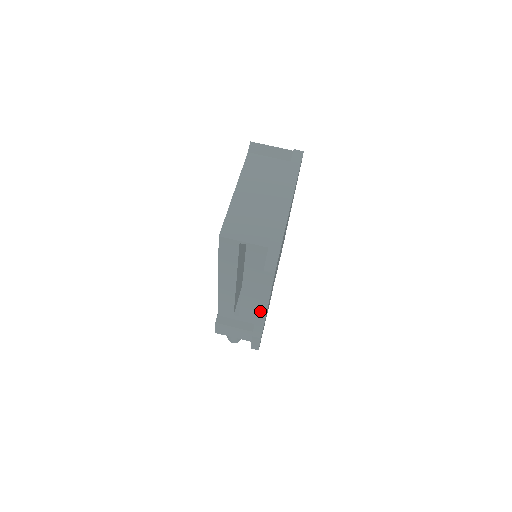
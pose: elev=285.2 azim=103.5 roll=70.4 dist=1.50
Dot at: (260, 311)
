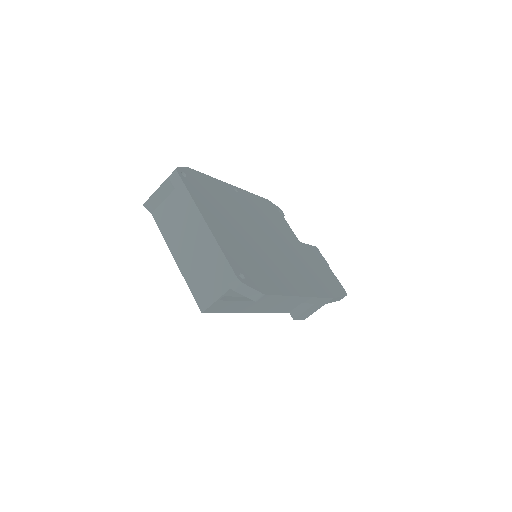
Dot at: (301, 301)
